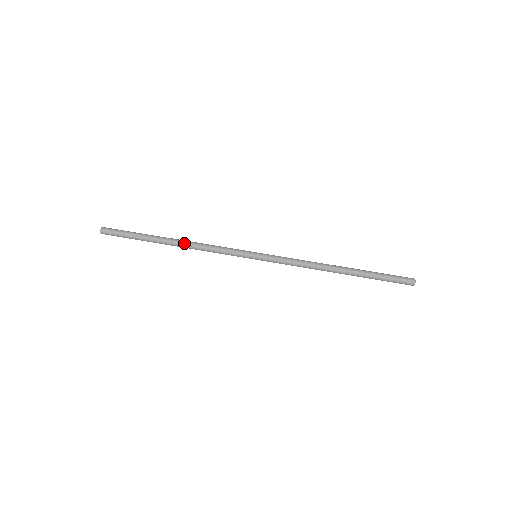
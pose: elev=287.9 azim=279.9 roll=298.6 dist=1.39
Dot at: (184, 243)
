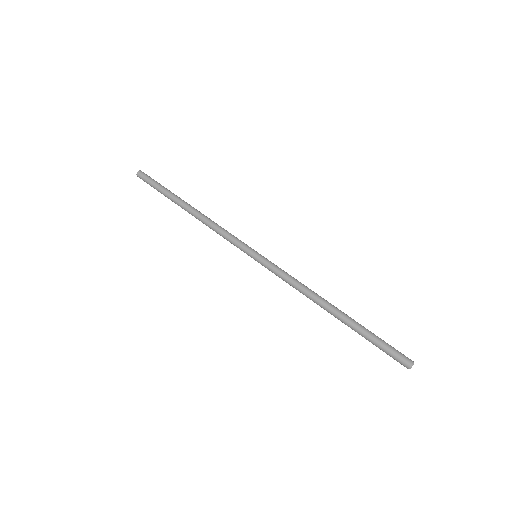
Dot at: (199, 212)
